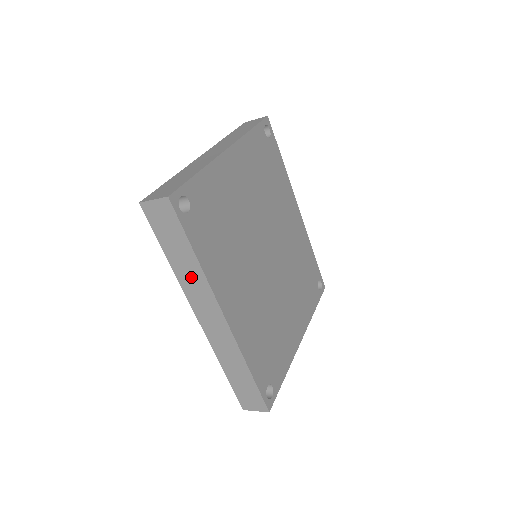
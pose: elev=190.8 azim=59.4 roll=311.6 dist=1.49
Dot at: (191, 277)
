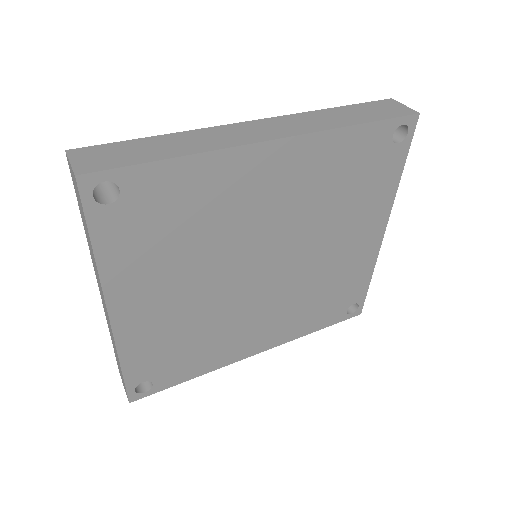
Dot at: occluded
